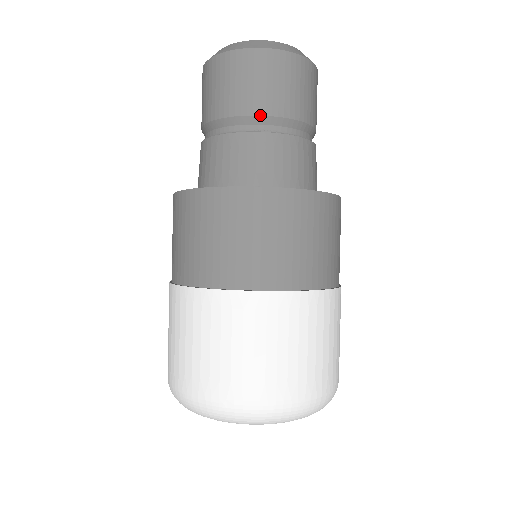
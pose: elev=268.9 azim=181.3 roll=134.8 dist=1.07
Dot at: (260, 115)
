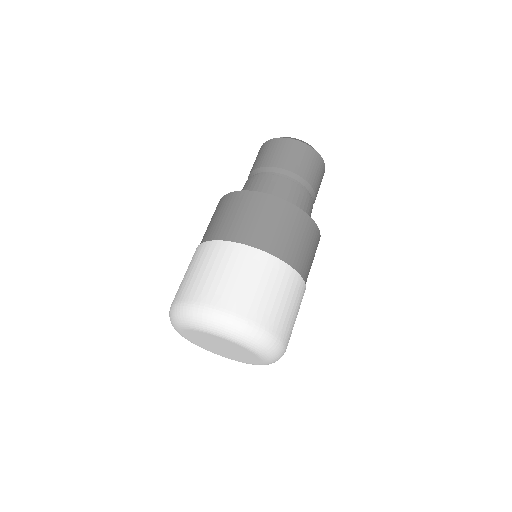
Dot at: (306, 180)
